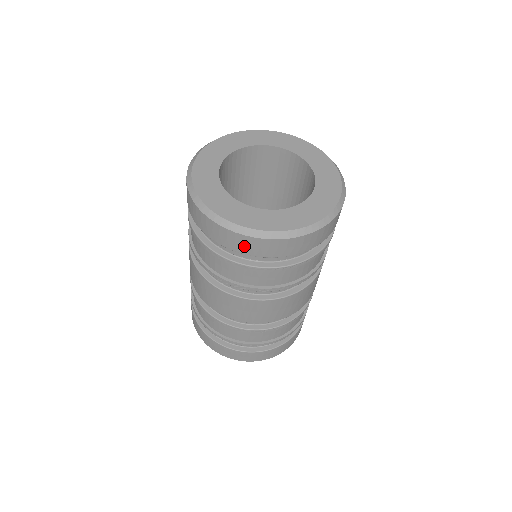
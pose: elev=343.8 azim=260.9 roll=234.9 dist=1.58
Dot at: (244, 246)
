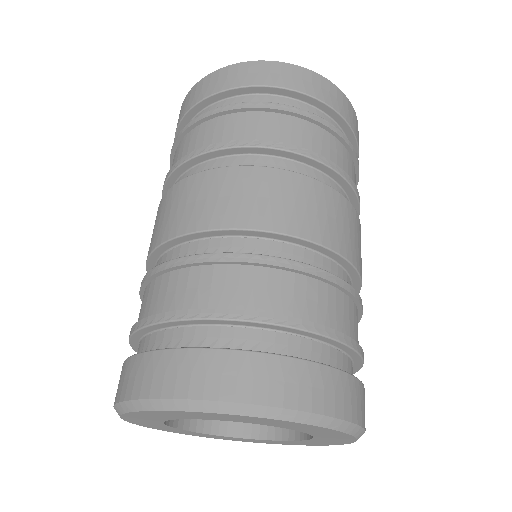
Dot at: (271, 75)
